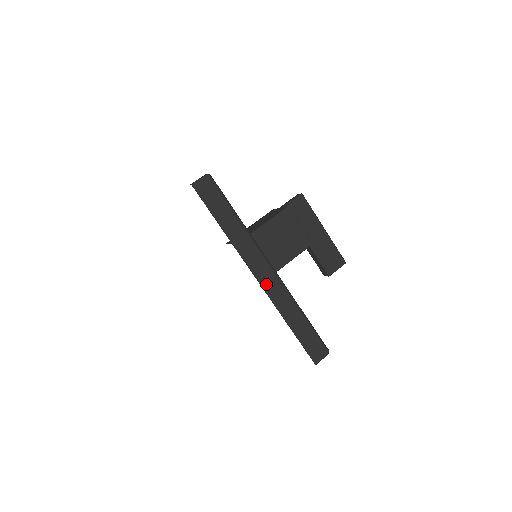
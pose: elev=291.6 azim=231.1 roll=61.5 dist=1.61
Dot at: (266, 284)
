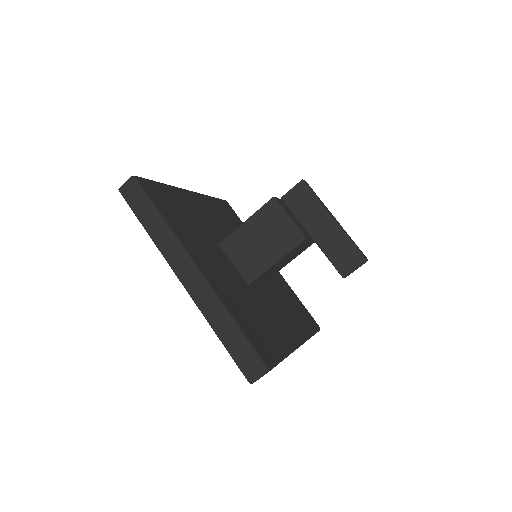
Dot at: (190, 286)
